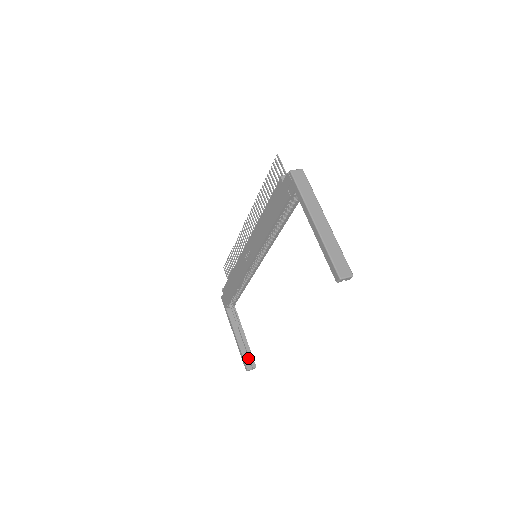
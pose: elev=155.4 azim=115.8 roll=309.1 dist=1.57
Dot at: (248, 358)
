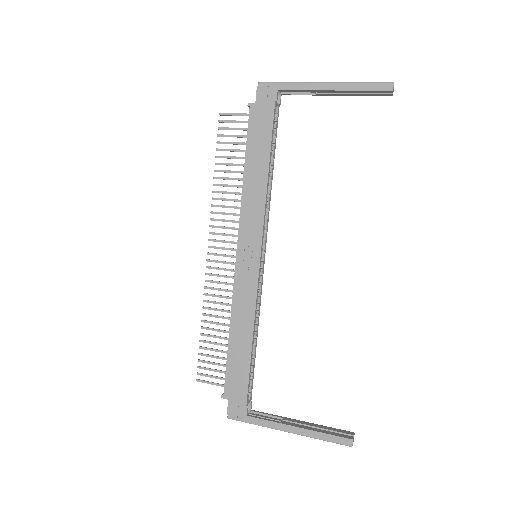
Dot at: (334, 434)
